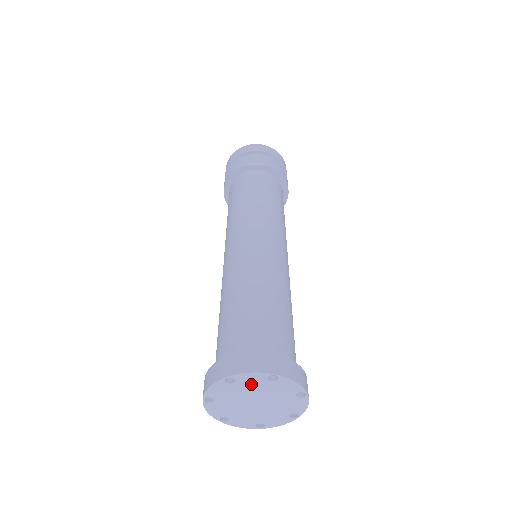
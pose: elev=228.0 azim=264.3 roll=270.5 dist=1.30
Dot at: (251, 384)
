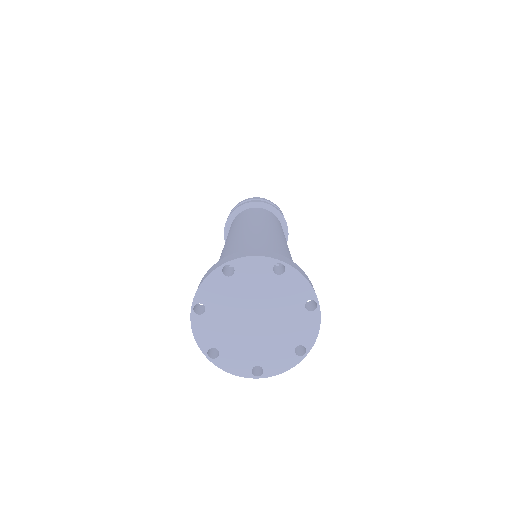
Dot at: (221, 297)
